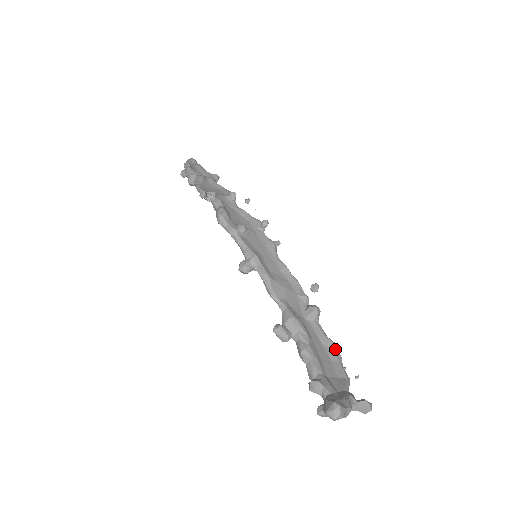
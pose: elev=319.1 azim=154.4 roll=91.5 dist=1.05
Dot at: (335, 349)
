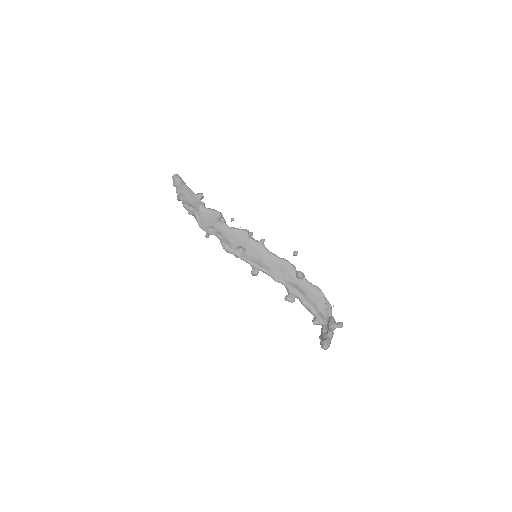
Dot at: (319, 291)
